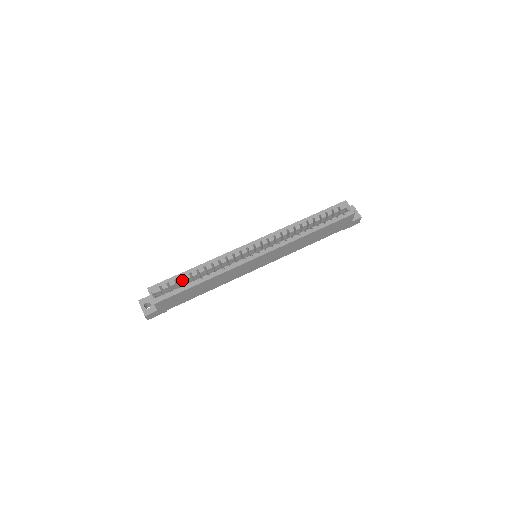
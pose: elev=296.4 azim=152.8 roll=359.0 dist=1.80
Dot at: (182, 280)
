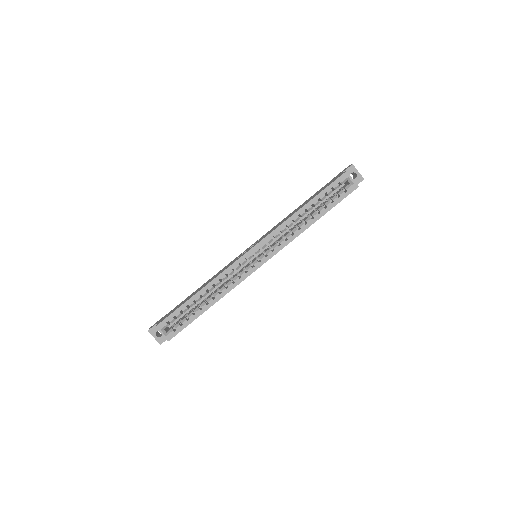
Dot at: (188, 309)
